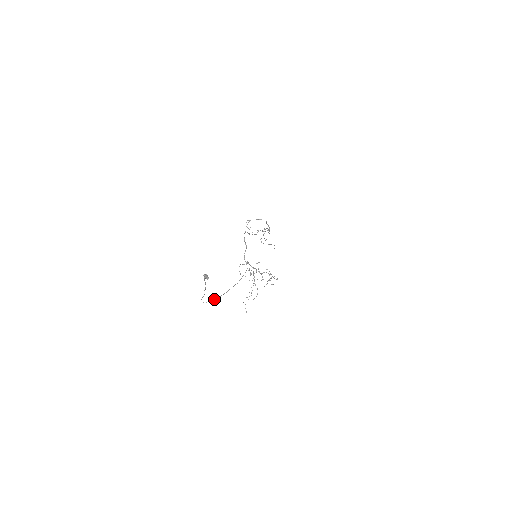
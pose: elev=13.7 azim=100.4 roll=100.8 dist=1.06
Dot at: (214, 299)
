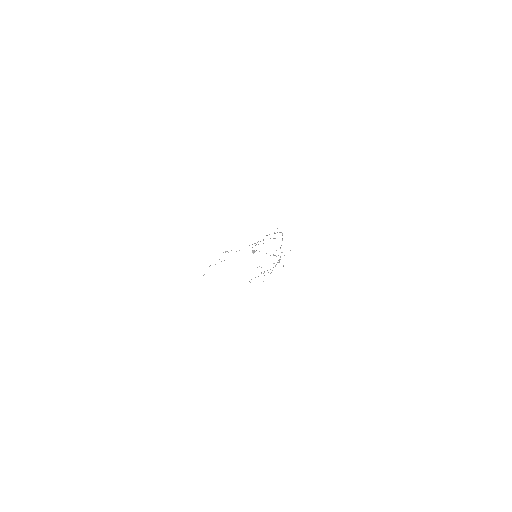
Dot at: occluded
